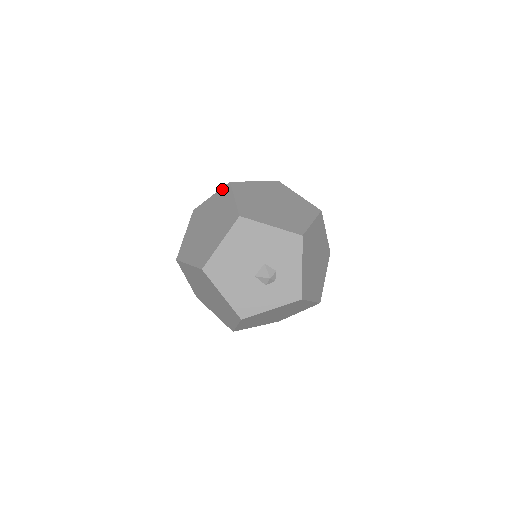
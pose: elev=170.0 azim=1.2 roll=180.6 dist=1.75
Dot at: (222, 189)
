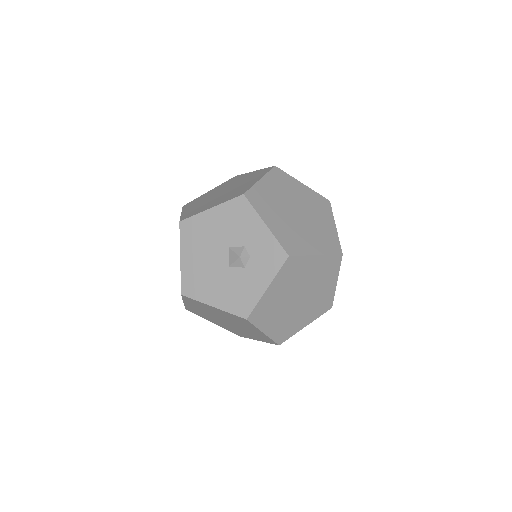
Dot at: occluded
